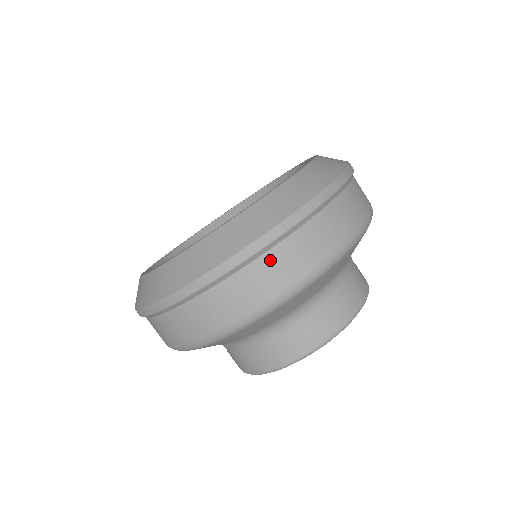
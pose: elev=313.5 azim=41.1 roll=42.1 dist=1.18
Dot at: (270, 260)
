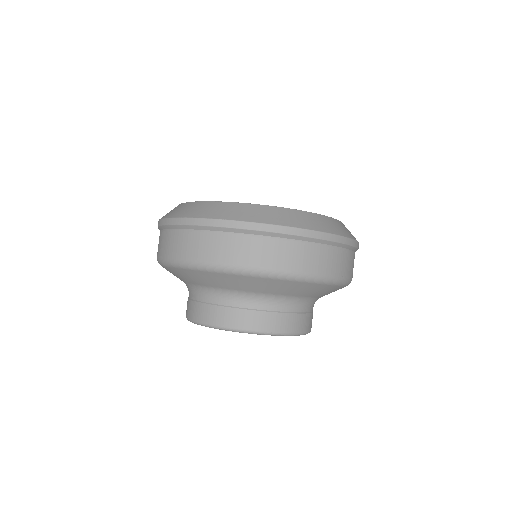
Dot at: (266, 243)
